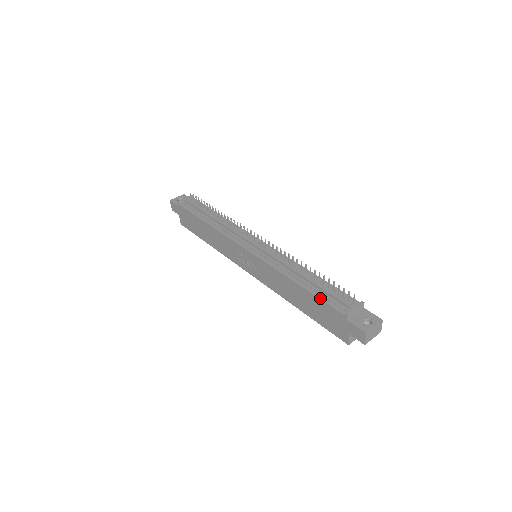
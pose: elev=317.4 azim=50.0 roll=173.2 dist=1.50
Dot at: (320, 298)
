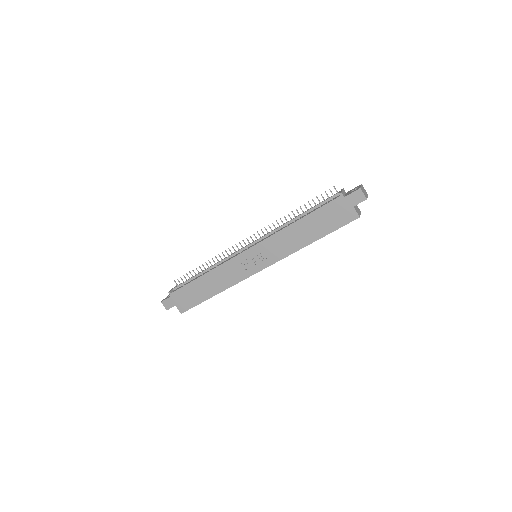
Dot at: (318, 208)
